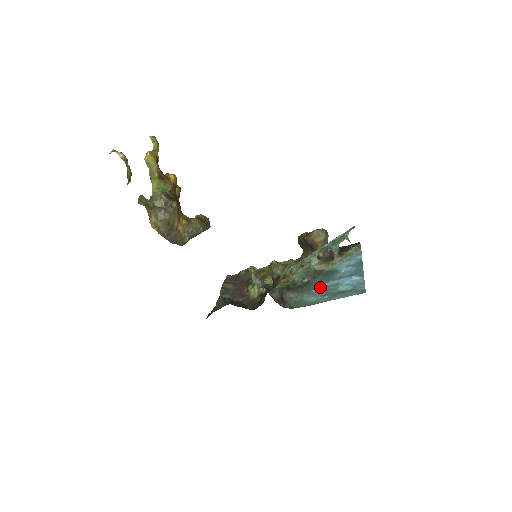
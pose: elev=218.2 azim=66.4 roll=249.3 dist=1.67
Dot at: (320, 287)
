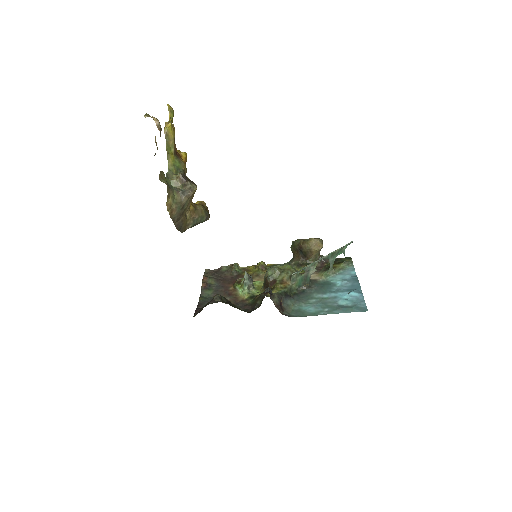
Dot at: (317, 298)
